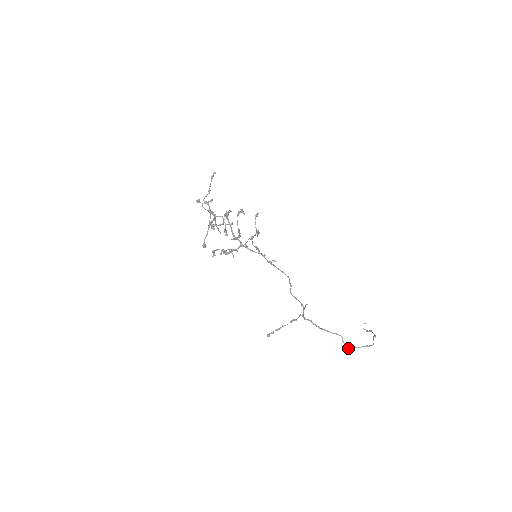
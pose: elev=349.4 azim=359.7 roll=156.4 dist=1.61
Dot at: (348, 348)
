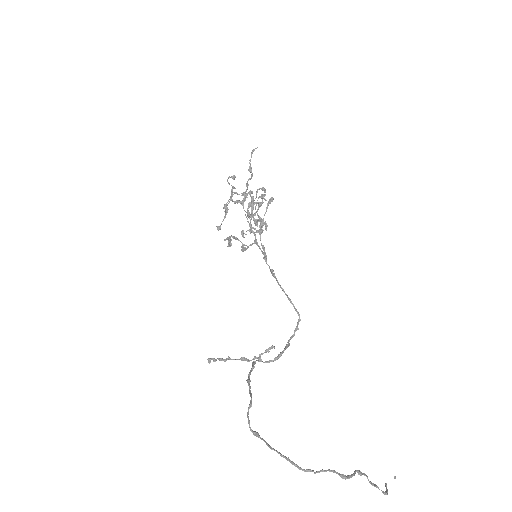
Dot at: (252, 432)
